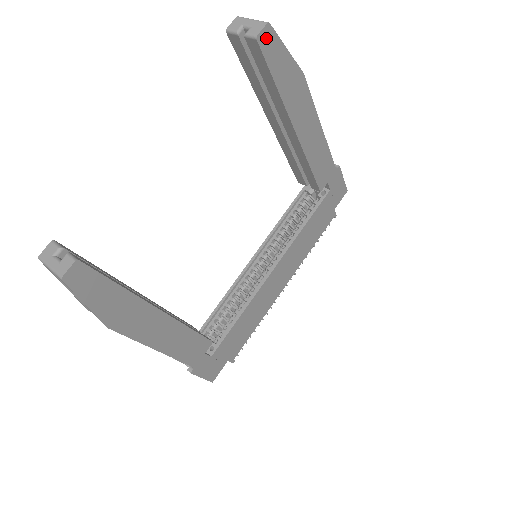
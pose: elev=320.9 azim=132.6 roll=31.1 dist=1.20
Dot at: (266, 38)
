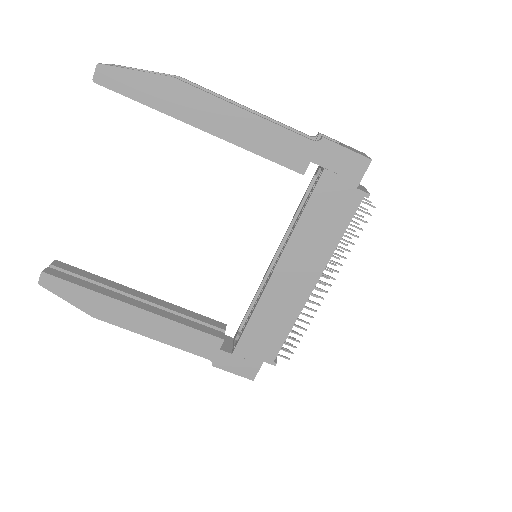
Dot at: (104, 76)
